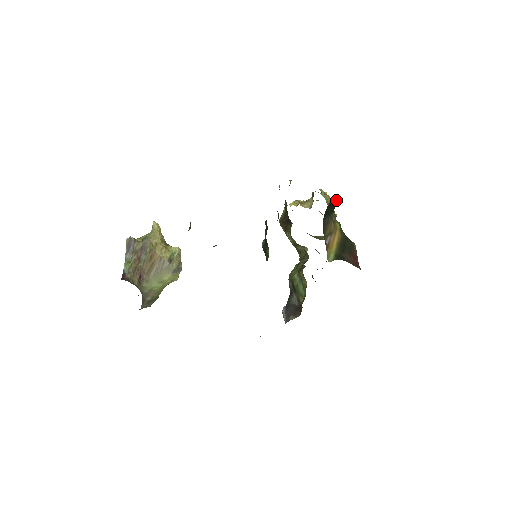
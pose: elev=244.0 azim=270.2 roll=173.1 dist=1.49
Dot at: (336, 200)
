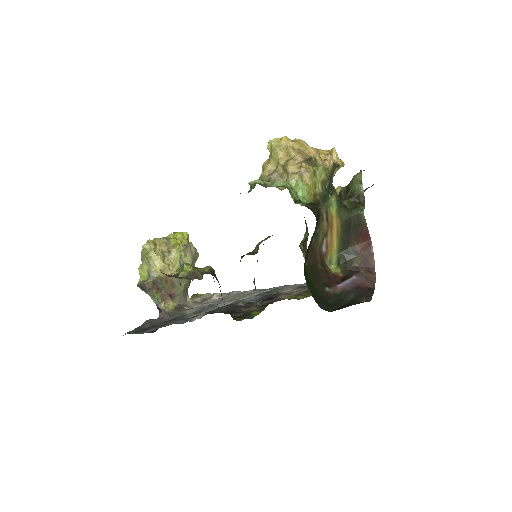
Dot at: (316, 222)
